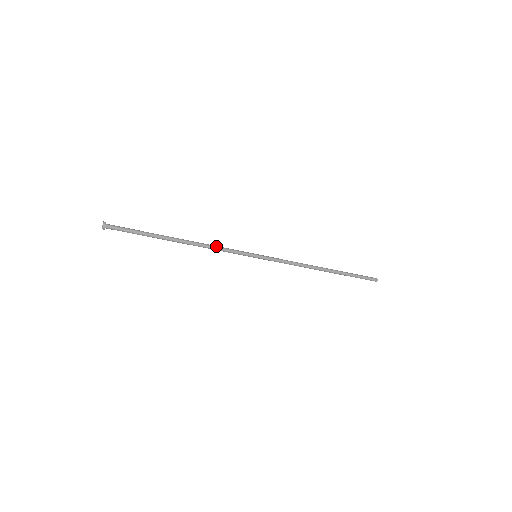
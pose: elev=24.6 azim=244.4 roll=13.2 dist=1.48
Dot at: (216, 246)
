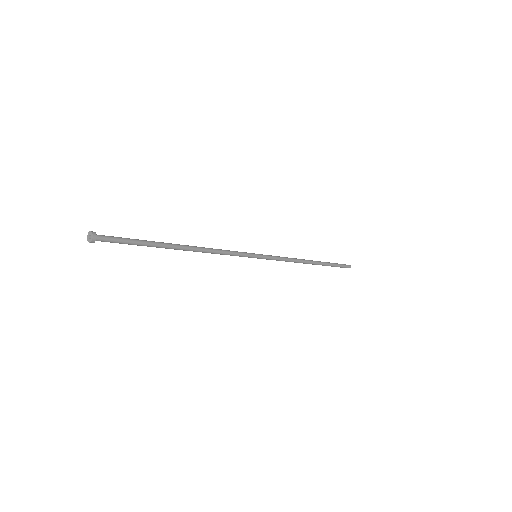
Dot at: (220, 251)
